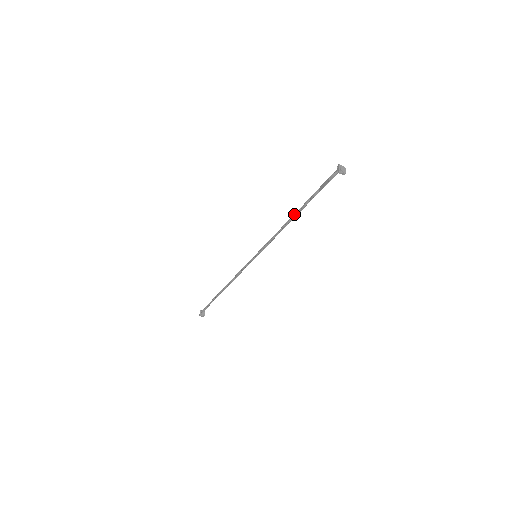
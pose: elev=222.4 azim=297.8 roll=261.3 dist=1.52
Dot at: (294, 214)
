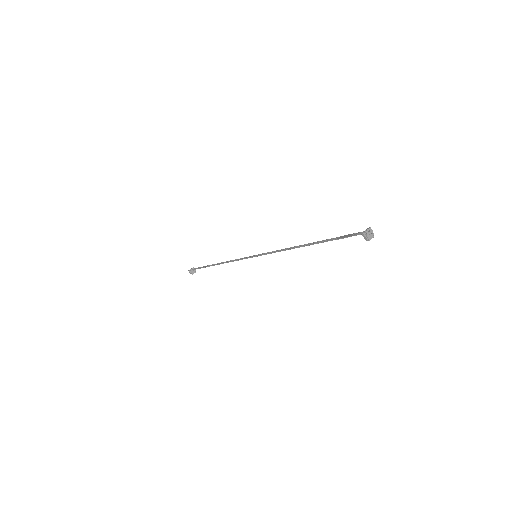
Dot at: occluded
